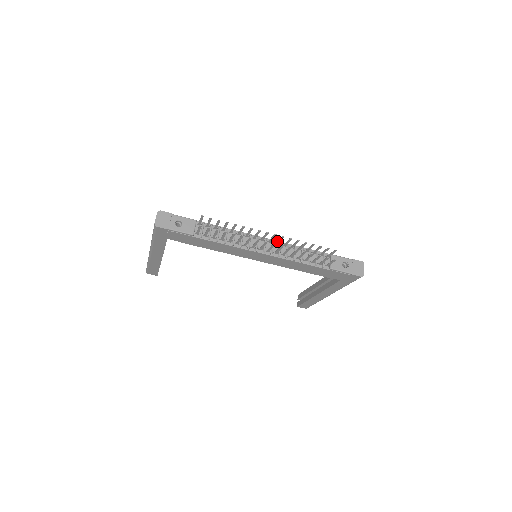
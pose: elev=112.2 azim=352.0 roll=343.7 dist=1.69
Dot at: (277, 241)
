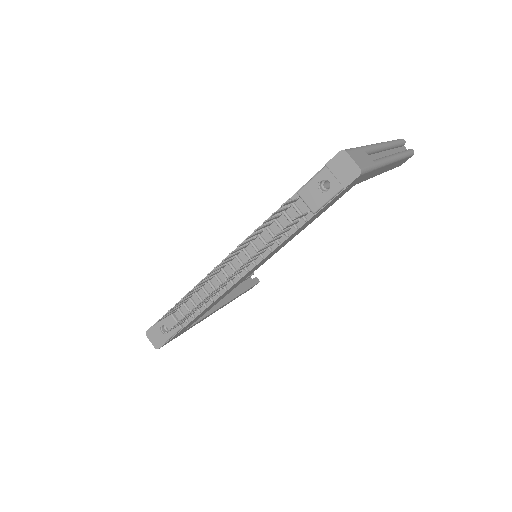
Dot at: occluded
